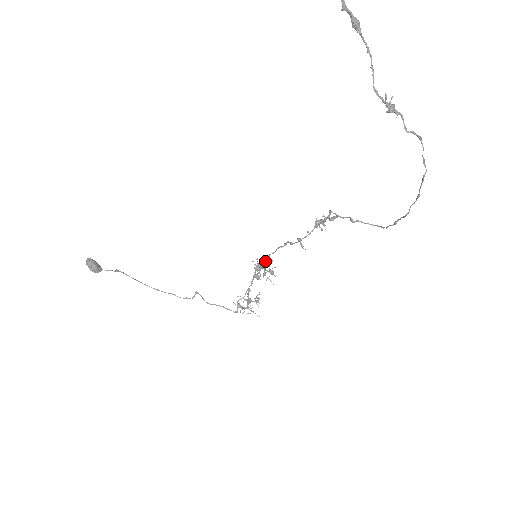
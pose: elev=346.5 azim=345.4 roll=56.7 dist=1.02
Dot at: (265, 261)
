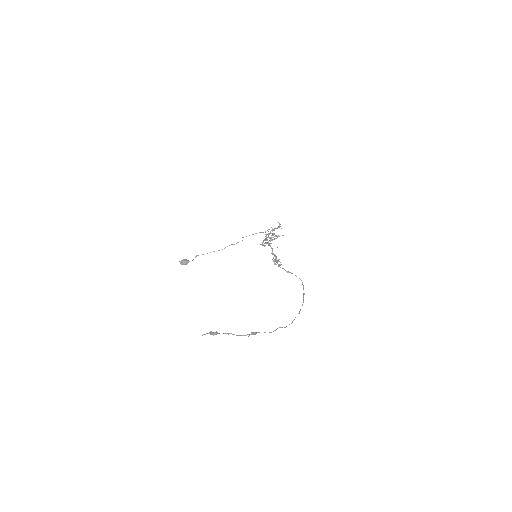
Dot at: occluded
